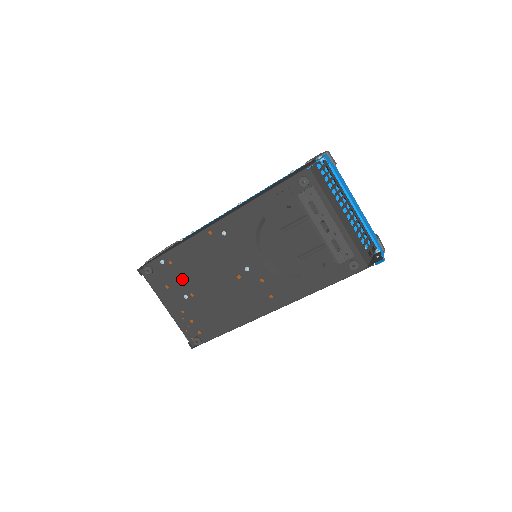
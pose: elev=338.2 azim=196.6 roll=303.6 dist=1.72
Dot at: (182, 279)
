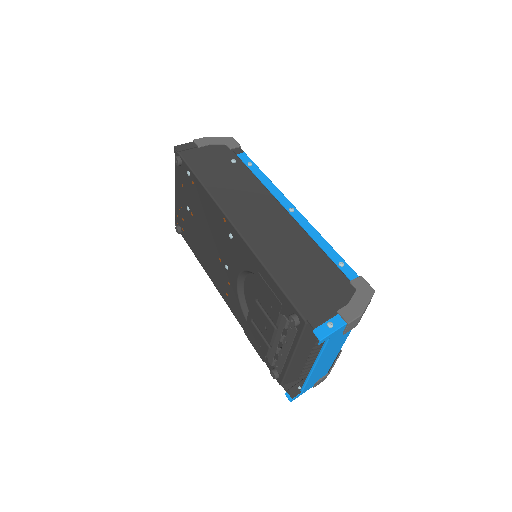
Dot at: (193, 200)
